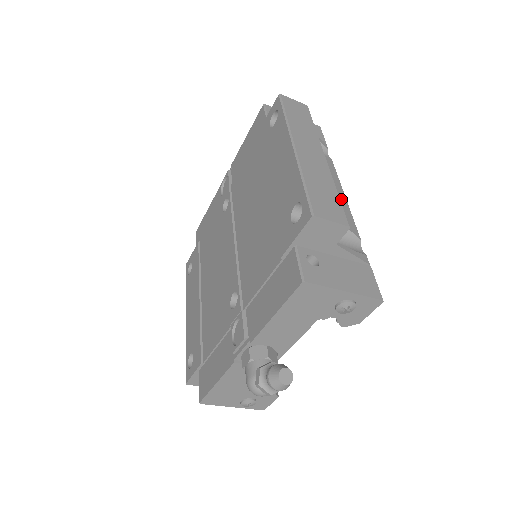
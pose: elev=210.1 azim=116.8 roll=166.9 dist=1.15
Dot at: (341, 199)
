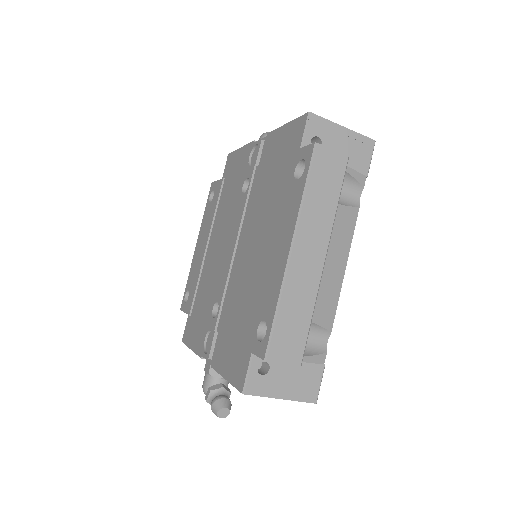
Dot at: (336, 279)
